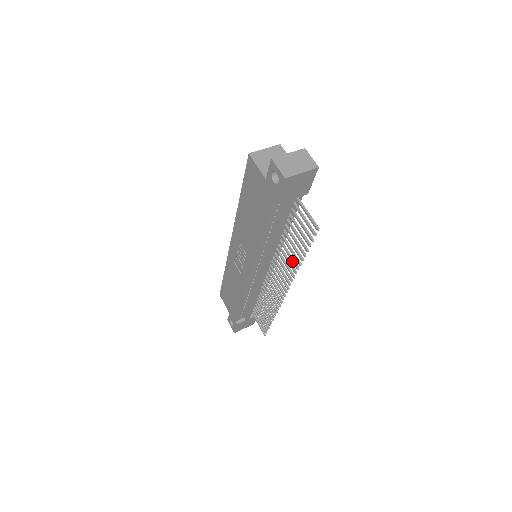
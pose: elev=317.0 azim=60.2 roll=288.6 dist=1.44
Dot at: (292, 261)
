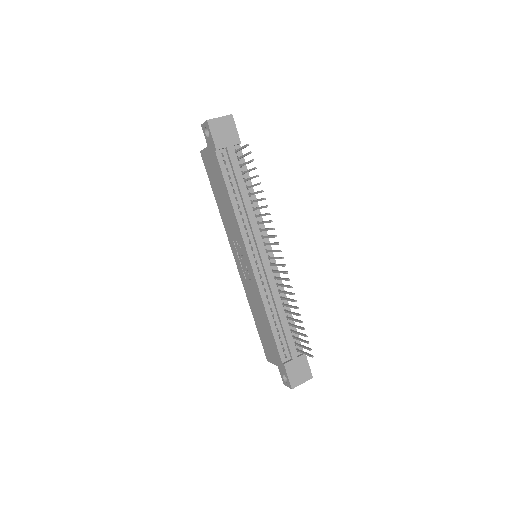
Dot at: (262, 207)
